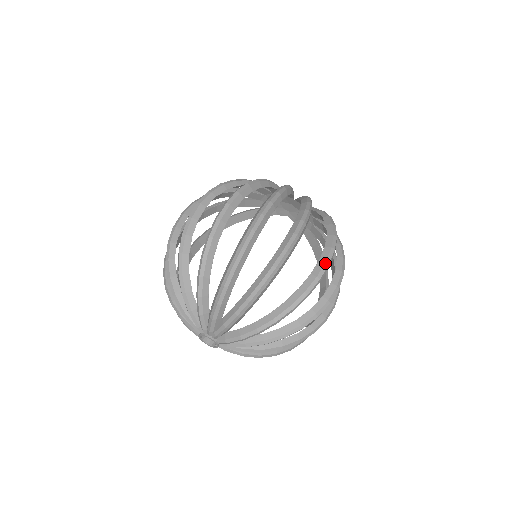
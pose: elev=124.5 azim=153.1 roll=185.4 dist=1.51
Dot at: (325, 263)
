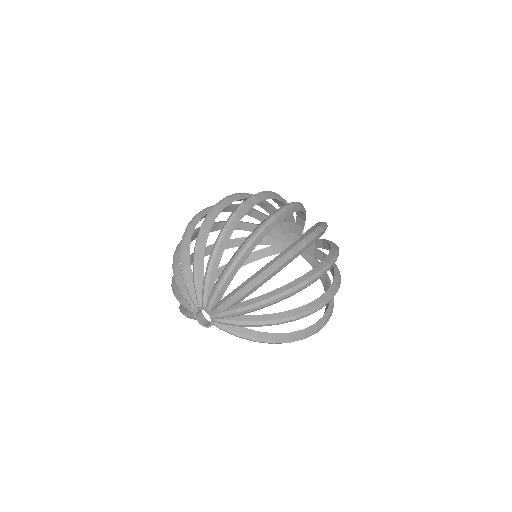
Dot at: (311, 232)
